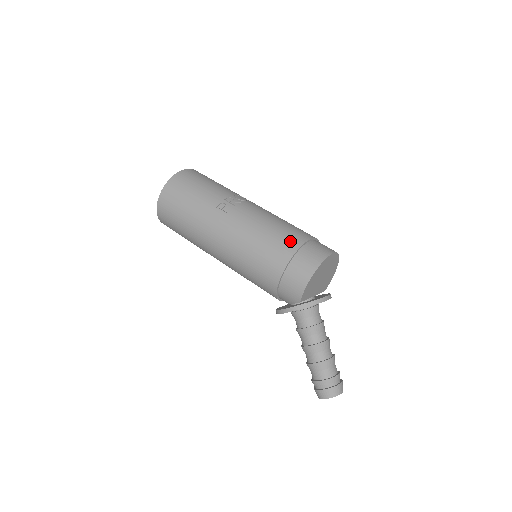
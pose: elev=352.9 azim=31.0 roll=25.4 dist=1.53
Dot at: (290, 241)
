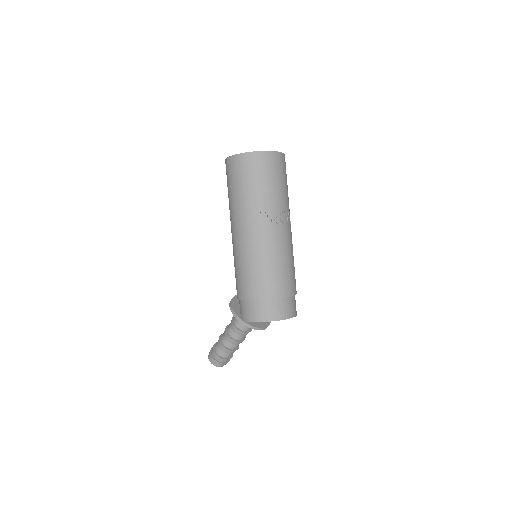
Dot at: (274, 288)
